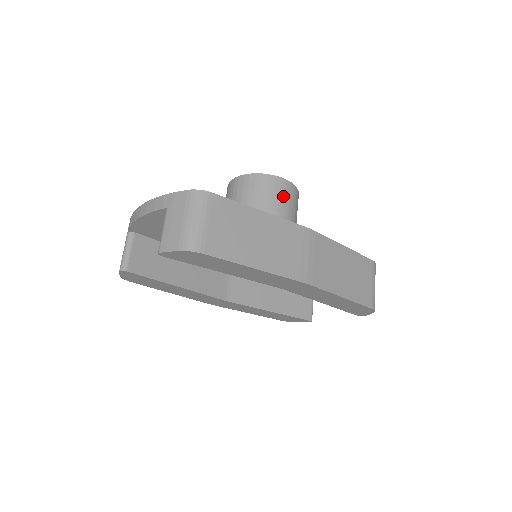
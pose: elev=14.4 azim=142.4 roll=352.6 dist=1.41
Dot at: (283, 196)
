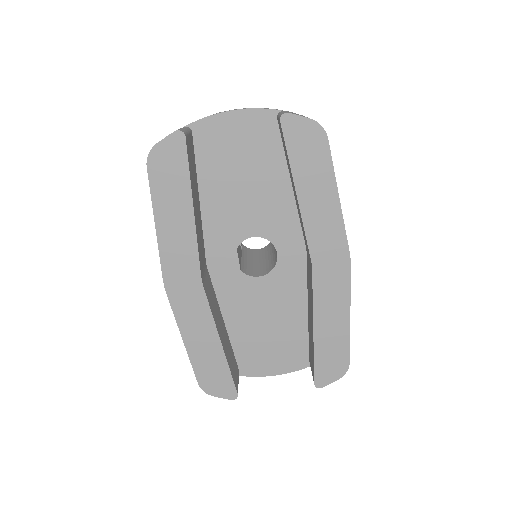
Dot at: occluded
